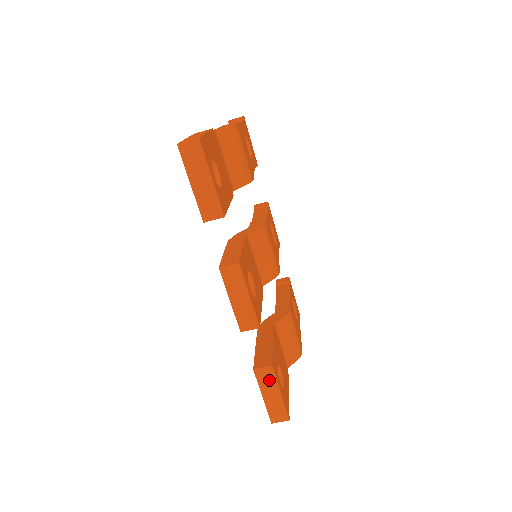
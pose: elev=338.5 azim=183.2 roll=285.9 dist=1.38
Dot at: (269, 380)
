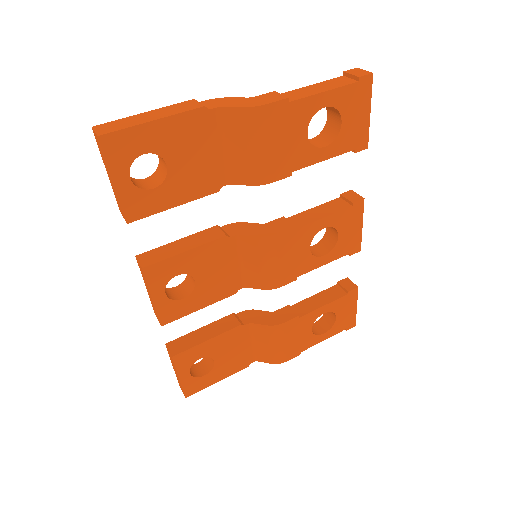
Dot at: occluded
